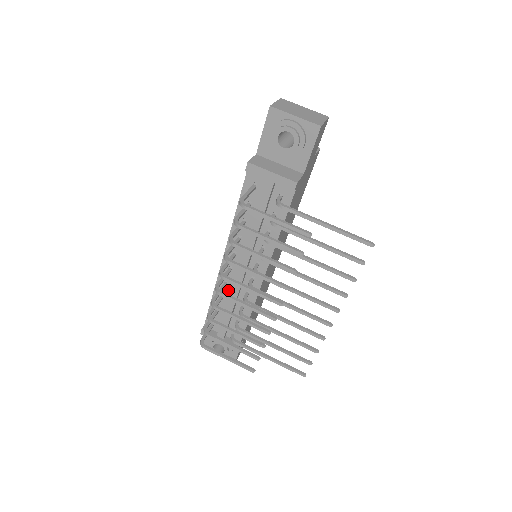
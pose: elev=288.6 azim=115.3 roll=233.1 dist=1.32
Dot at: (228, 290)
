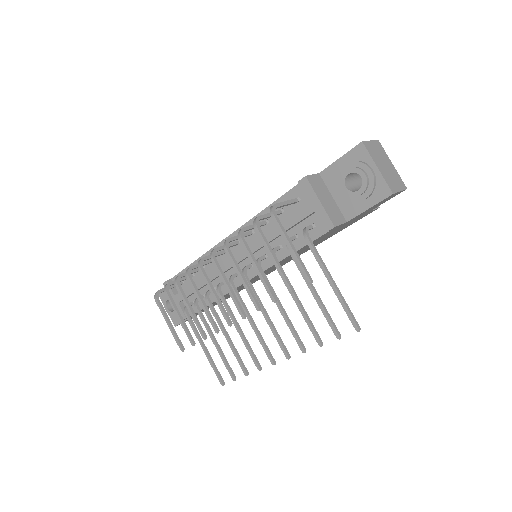
Dot at: (211, 267)
